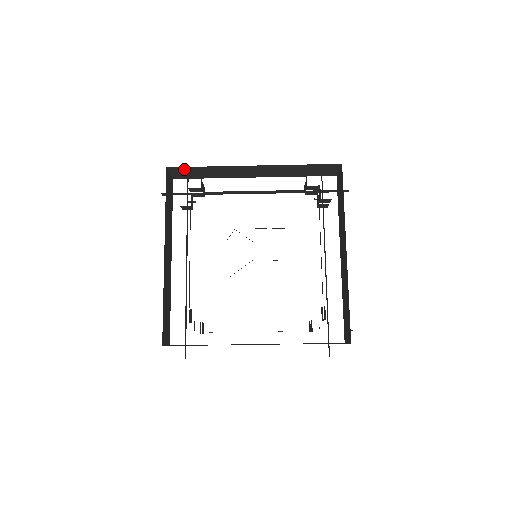
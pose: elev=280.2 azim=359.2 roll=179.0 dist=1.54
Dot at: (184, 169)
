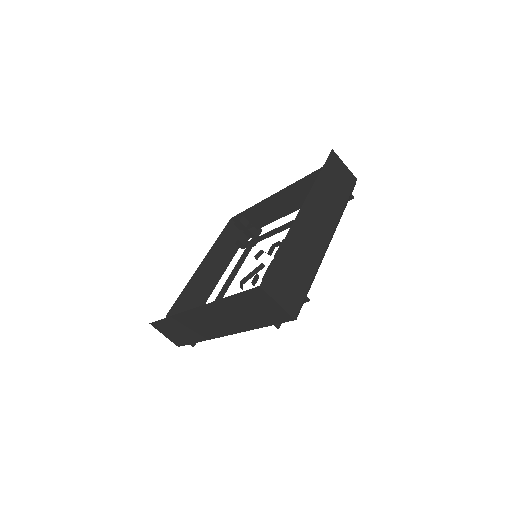
Dot at: occluded
